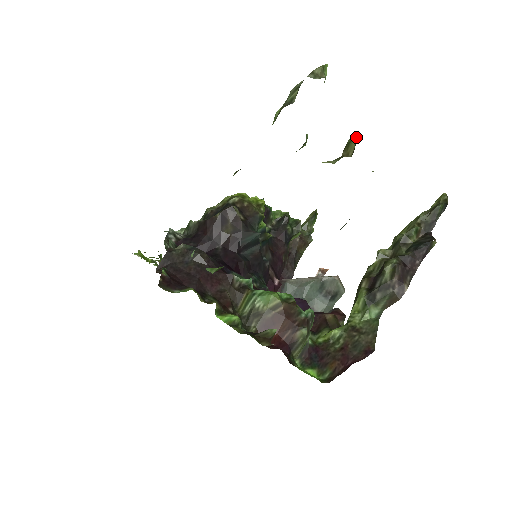
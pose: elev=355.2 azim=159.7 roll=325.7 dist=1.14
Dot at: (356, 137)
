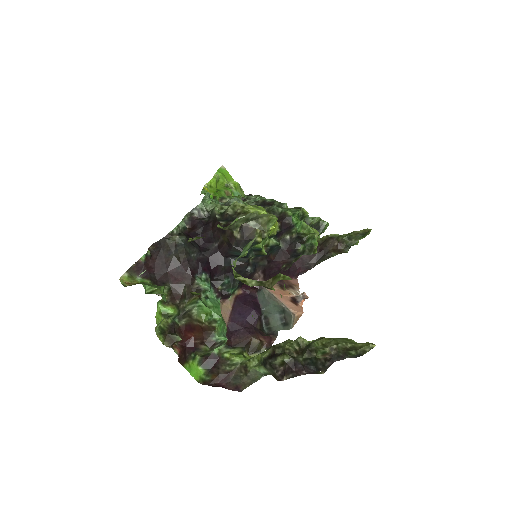
Dot at: (279, 279)
